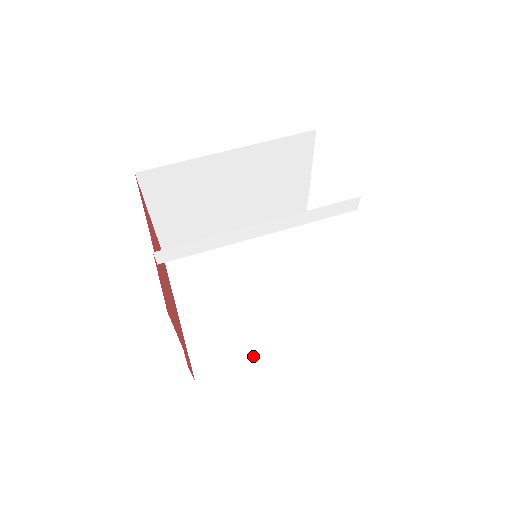
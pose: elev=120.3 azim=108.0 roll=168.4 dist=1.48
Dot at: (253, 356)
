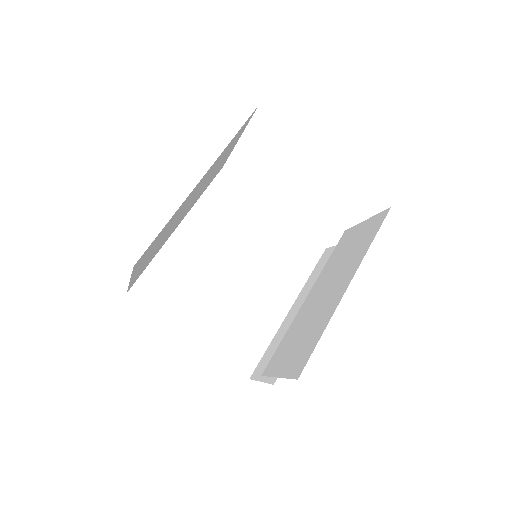
Dot at: (274, 327)
